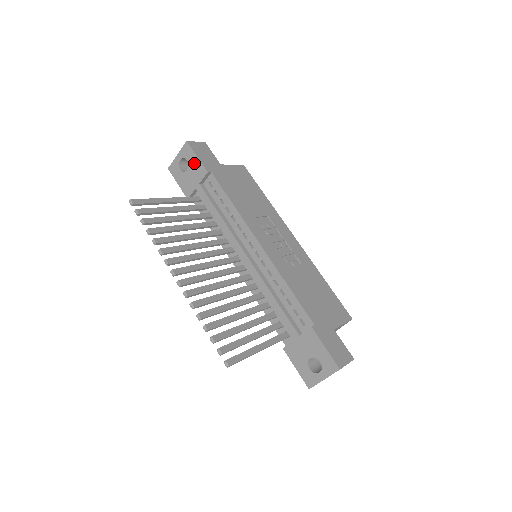
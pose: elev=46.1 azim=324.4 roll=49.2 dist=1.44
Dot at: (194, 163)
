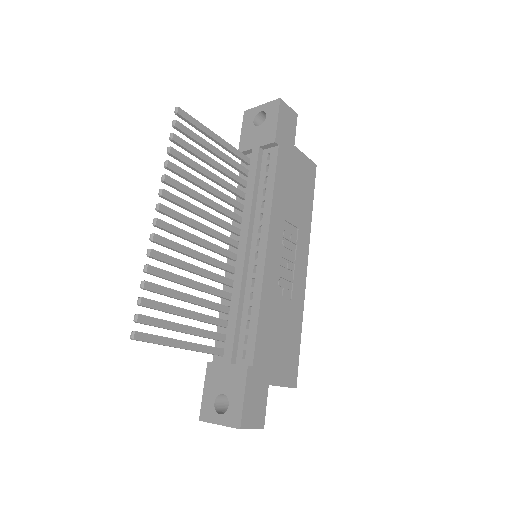
Dot at: (270, 124)
